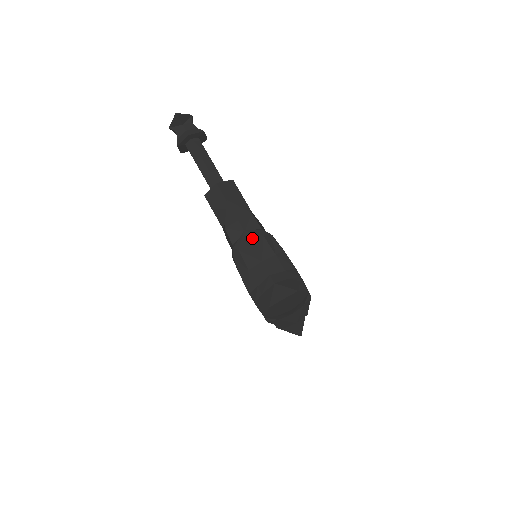
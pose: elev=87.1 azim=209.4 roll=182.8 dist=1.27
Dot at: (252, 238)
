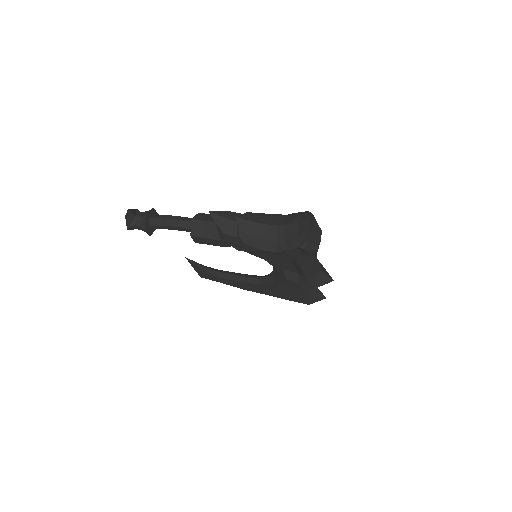
Dot at: (245, 218)
